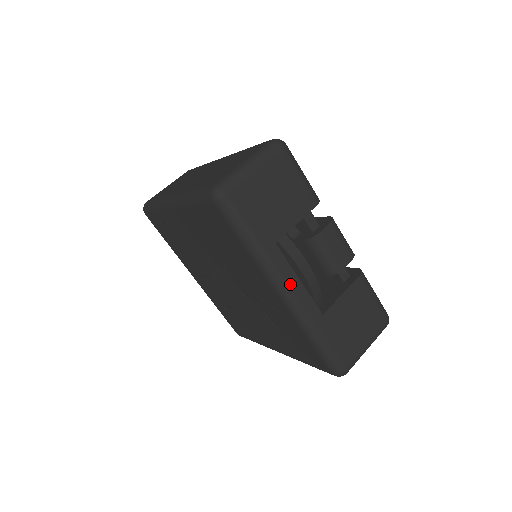
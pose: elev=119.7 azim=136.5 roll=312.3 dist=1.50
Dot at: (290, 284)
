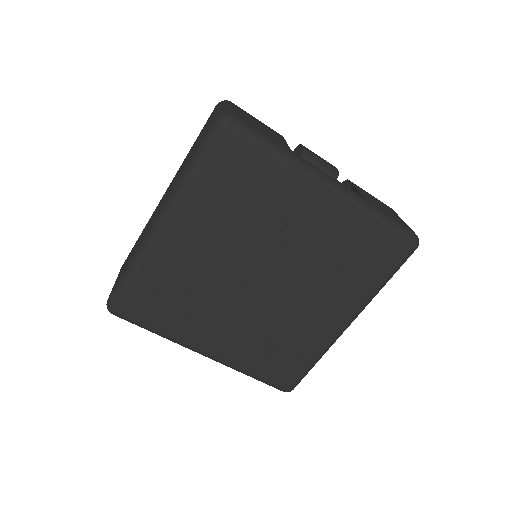
Dot at: (327, 176)
